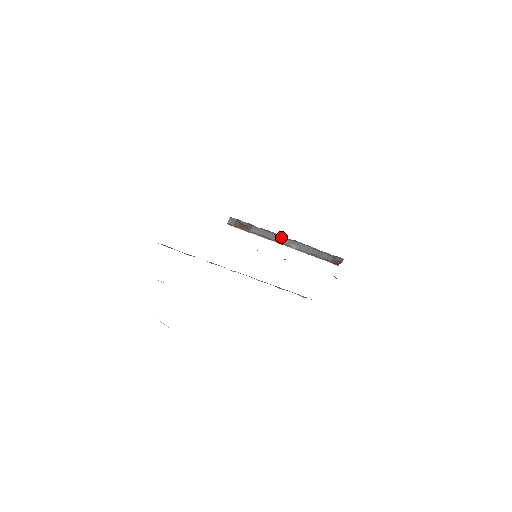
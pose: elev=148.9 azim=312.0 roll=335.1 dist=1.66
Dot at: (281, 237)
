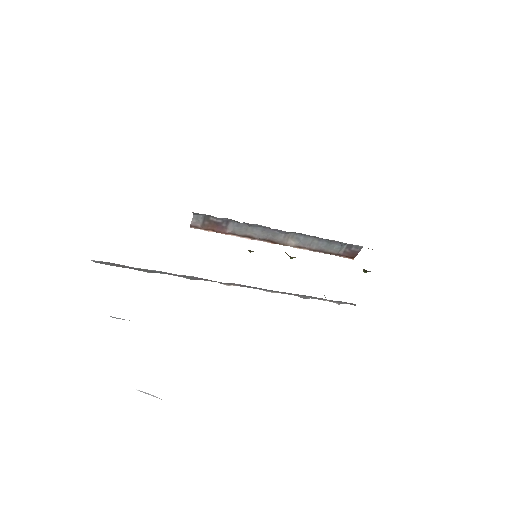
Dot at: (273, 231)
